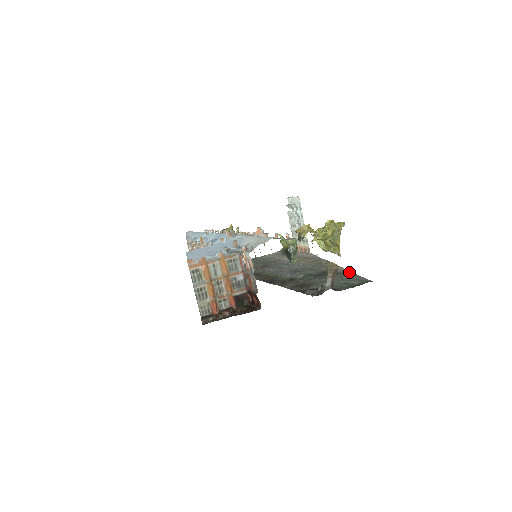
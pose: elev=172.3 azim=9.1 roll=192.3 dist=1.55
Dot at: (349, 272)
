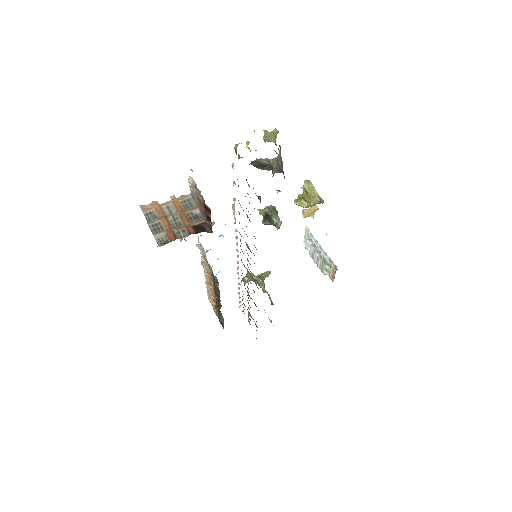
Dot at: occluded
